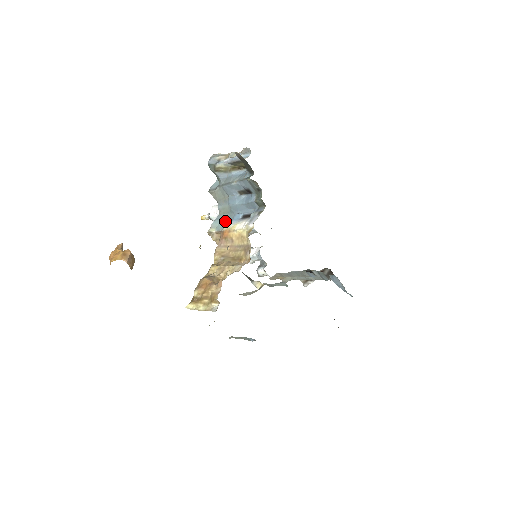
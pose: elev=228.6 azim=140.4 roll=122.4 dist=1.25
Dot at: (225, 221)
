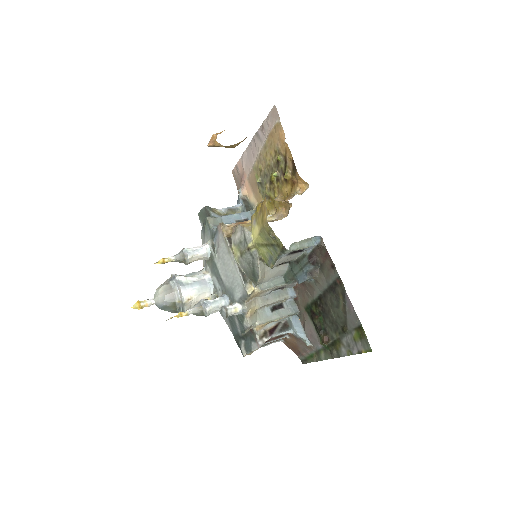
Dot at: occluded
